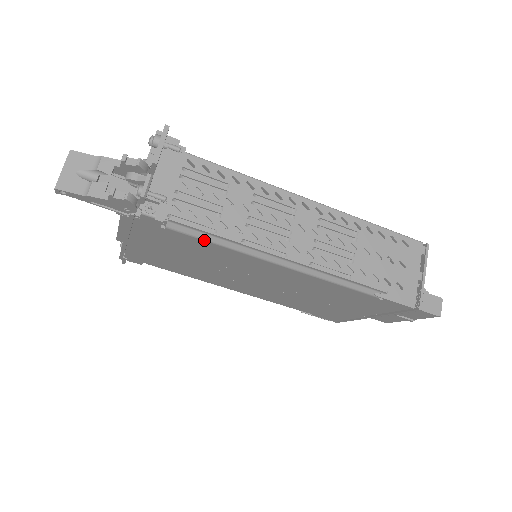
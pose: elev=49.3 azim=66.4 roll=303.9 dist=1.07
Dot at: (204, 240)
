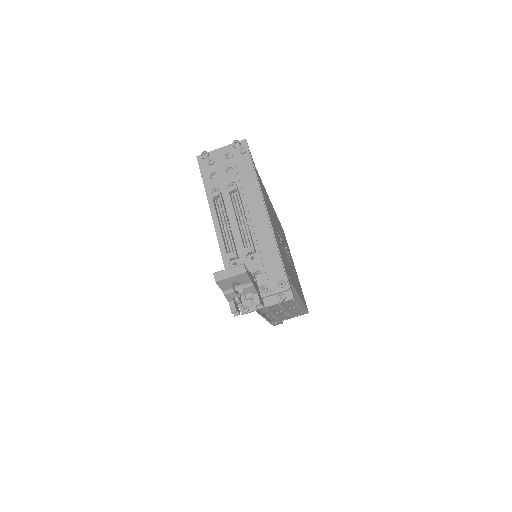
Dot at: occluded
